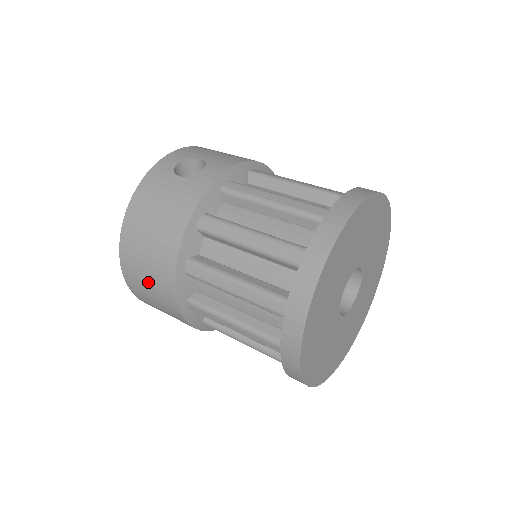
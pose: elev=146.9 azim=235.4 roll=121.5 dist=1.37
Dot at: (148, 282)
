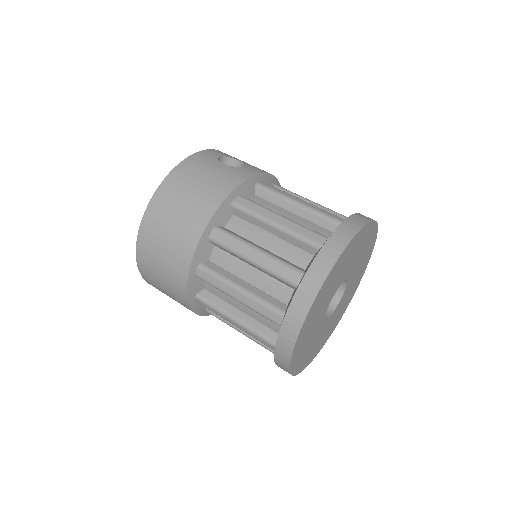
Dot at: (166, 239)
